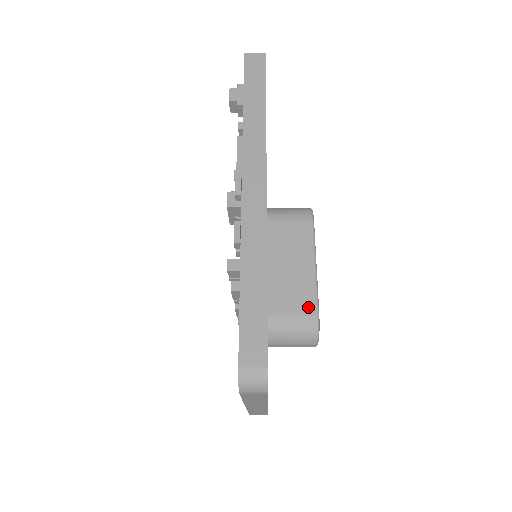
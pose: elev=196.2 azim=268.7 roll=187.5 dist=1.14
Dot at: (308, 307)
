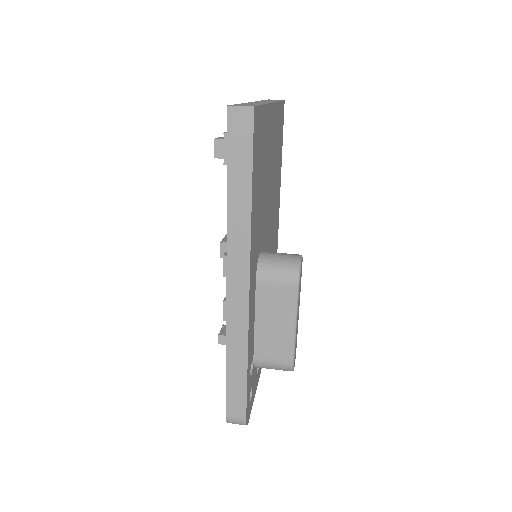
Dot at: (285, 357)
